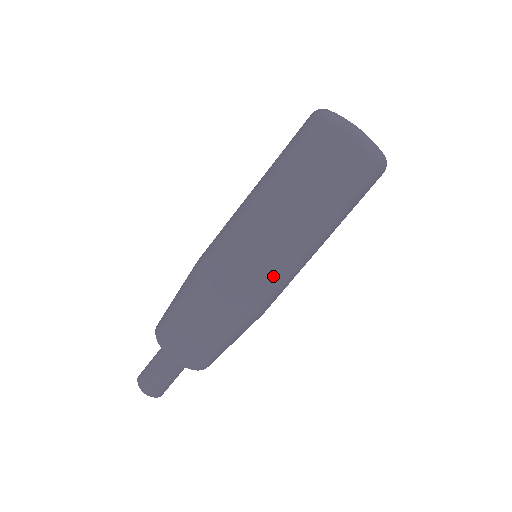
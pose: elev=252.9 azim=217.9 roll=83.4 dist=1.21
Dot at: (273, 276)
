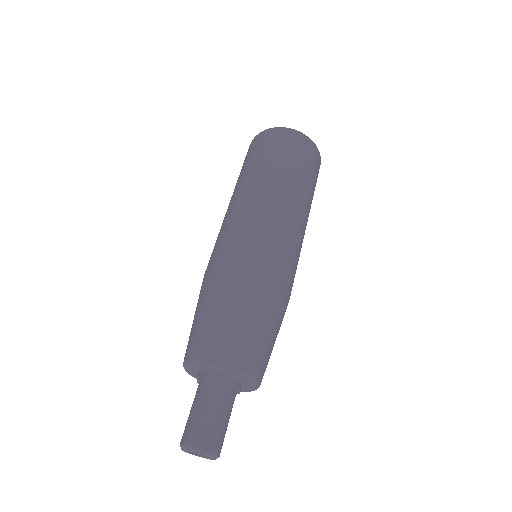
Dot at: (261, 230)
